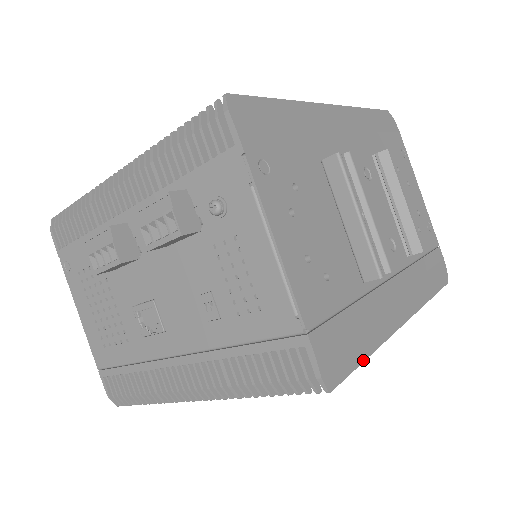
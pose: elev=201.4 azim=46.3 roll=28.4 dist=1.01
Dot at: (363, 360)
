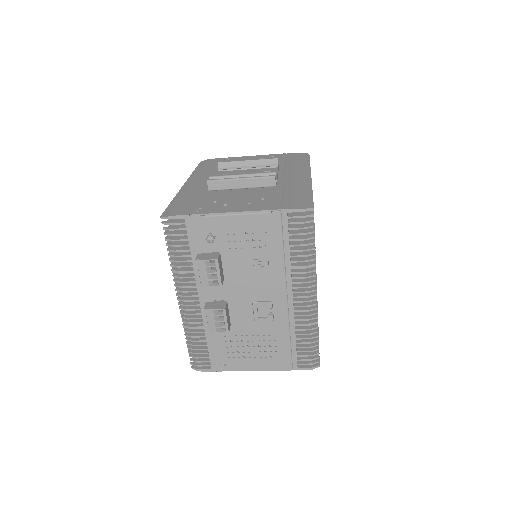
Dot at: (312, 195)
